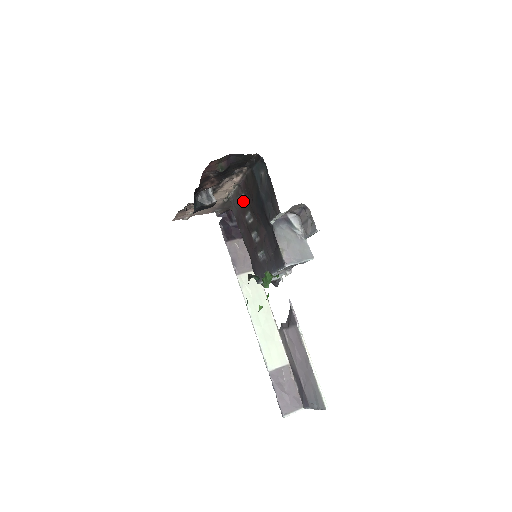
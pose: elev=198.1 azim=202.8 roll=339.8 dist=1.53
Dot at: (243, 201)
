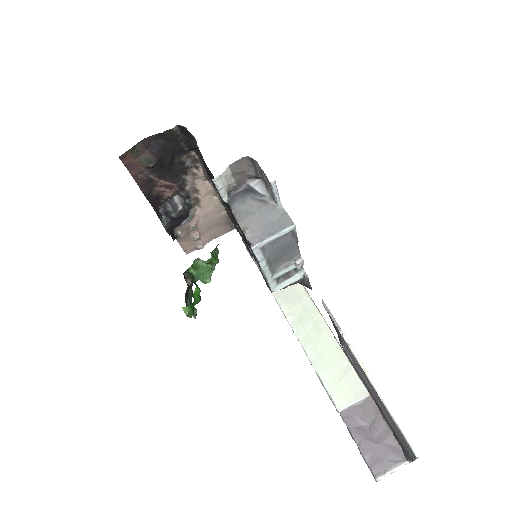
Dot at: occluded
